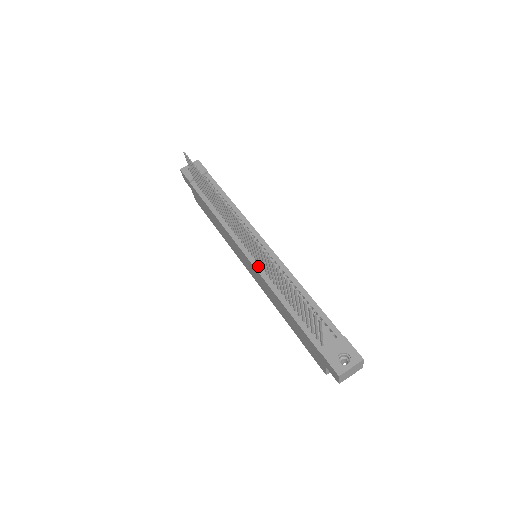
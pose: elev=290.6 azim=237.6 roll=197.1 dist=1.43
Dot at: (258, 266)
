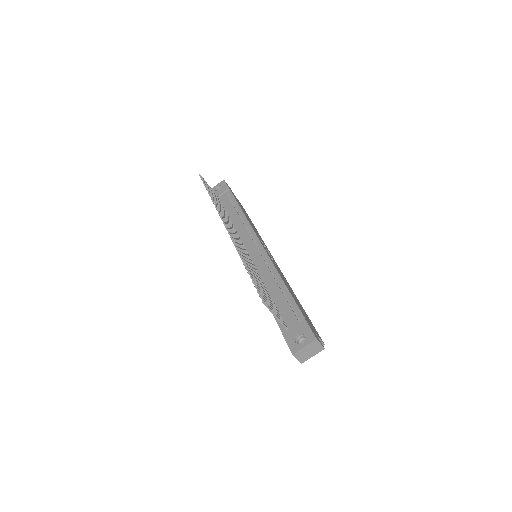
Dot at: occluded
